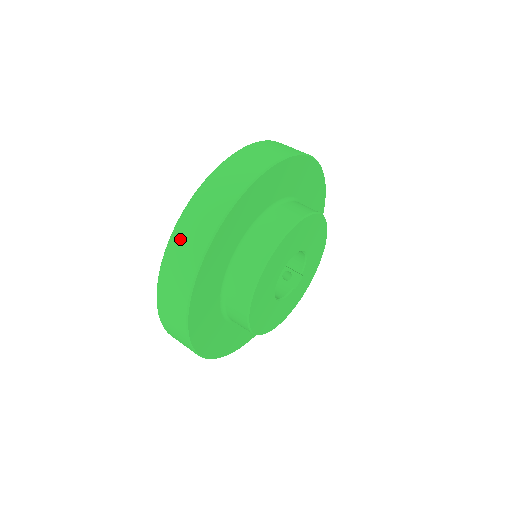
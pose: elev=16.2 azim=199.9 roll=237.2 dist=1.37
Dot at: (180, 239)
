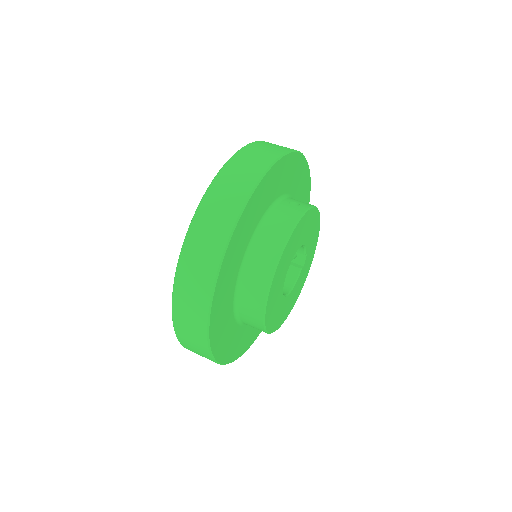
Dot at: (181, 321)
